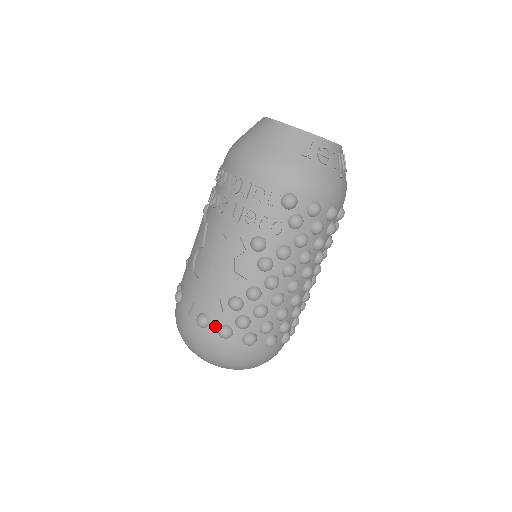
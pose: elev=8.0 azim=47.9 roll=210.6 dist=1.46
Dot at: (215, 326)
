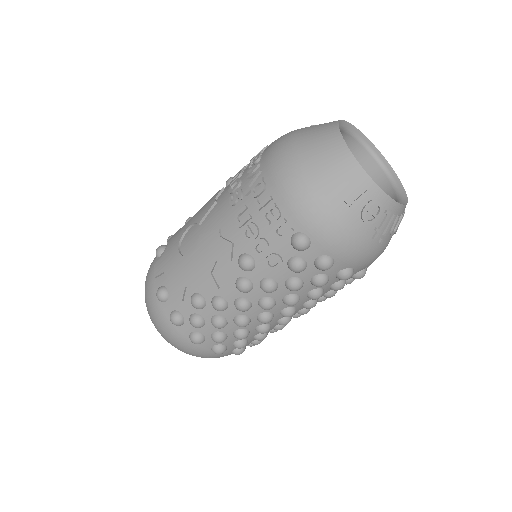
Dot at: (170, 307)
